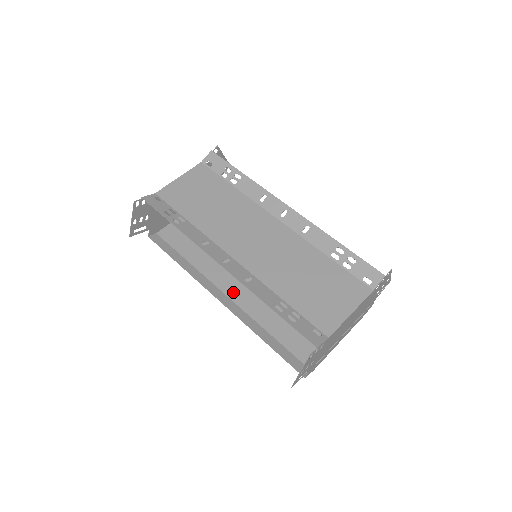
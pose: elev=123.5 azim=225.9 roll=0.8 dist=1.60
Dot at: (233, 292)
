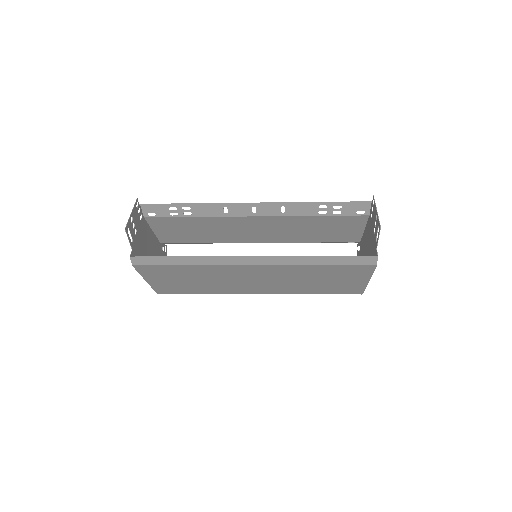
Dot at: (254, 268)
